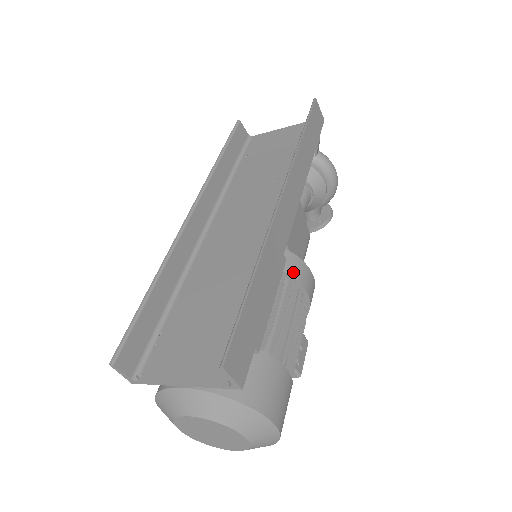
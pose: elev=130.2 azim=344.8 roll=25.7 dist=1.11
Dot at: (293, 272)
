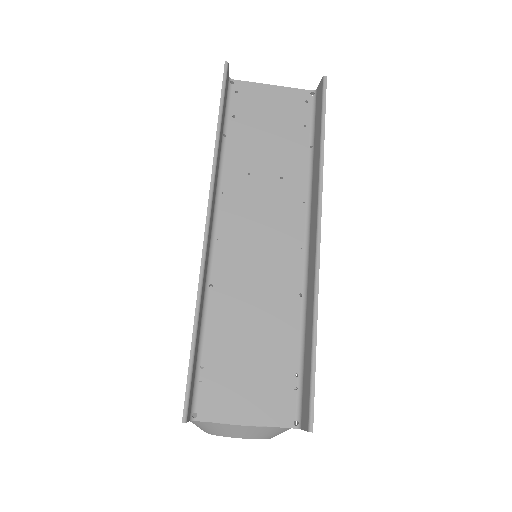
Dot at: occluded
